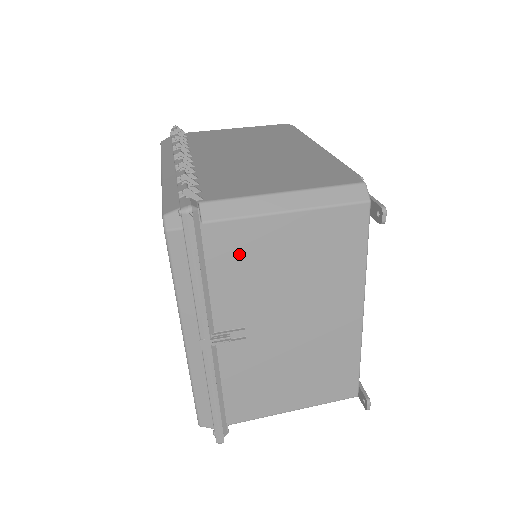
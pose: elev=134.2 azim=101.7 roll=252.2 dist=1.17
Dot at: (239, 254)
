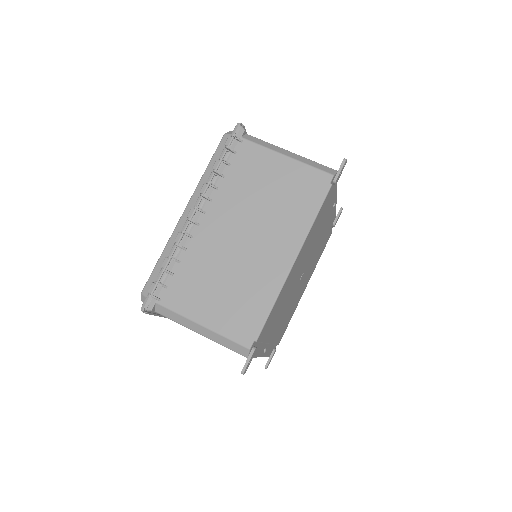
Dot at: occluded
